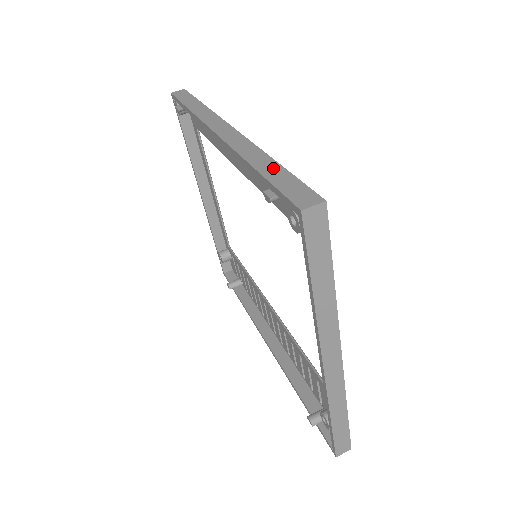
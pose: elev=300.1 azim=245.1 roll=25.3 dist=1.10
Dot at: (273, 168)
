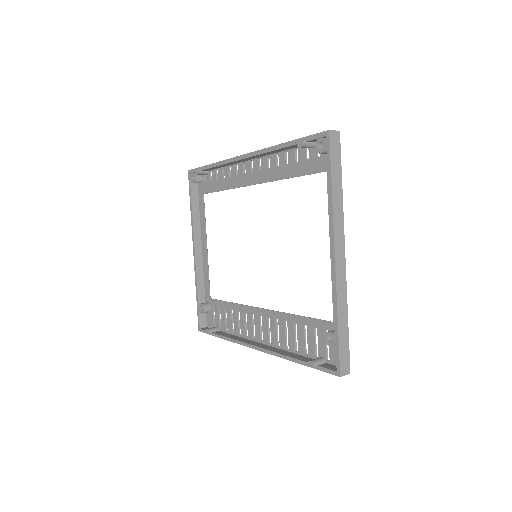
Dot at: occluded
